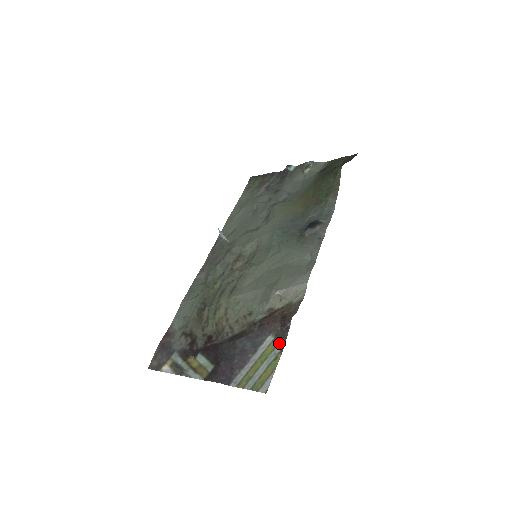
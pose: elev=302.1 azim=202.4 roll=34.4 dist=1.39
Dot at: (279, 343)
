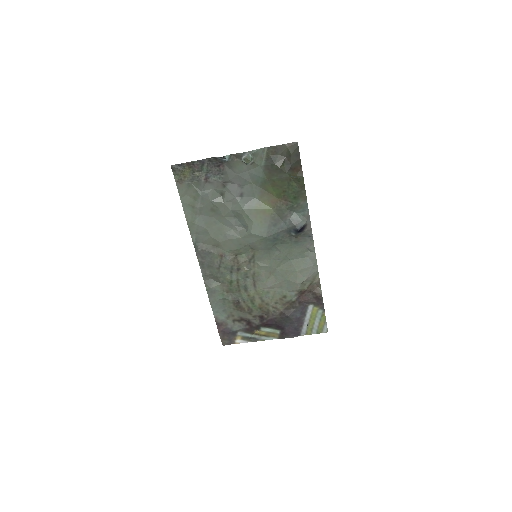
Dot at: (320, 308)
